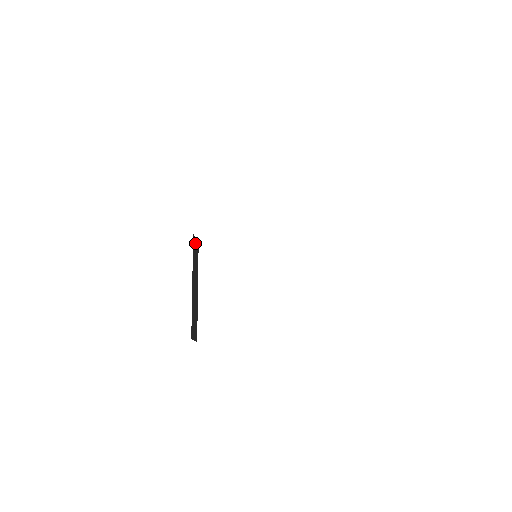
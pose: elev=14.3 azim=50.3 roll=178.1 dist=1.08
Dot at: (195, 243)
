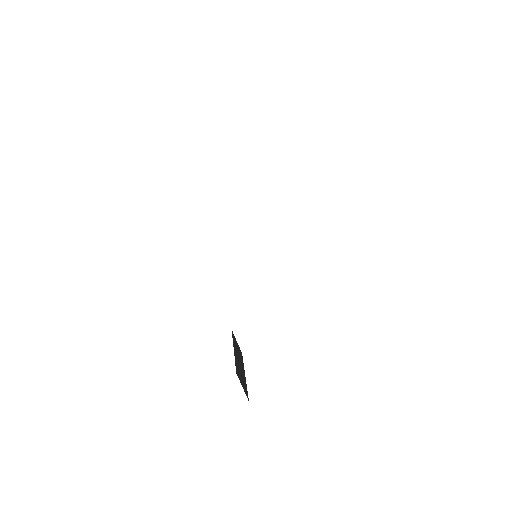
Dot at: (236, 341)
